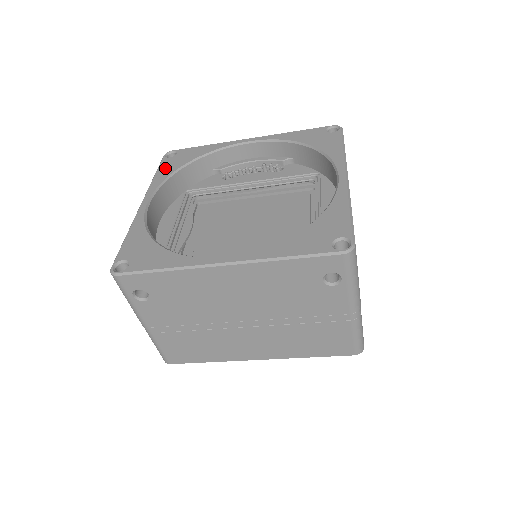
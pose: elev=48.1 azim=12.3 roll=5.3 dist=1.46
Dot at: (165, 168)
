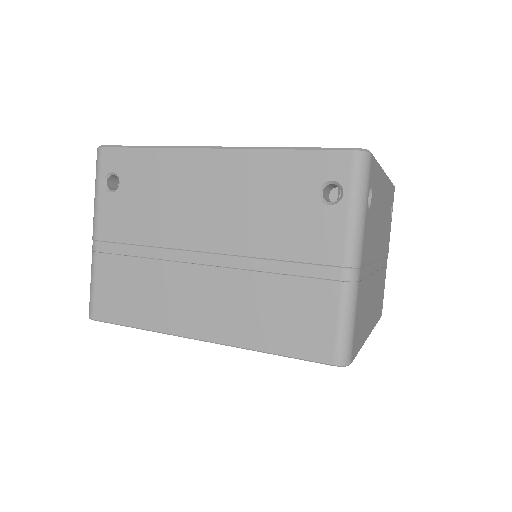
Dot at: occluded
